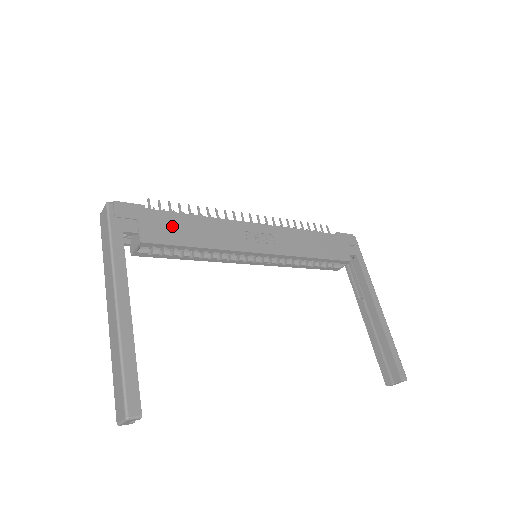
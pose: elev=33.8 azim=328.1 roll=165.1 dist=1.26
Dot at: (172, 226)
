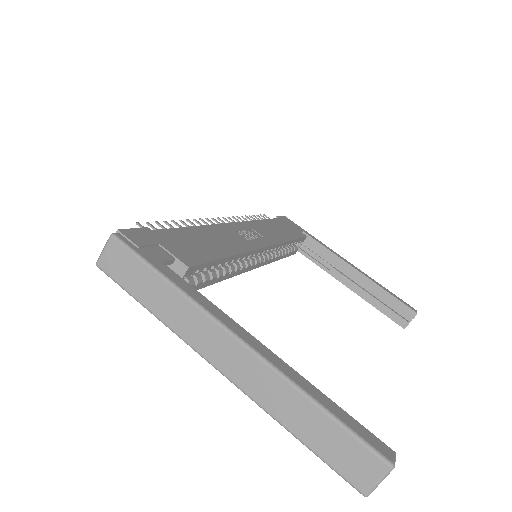
Dot at: (191, 242)
